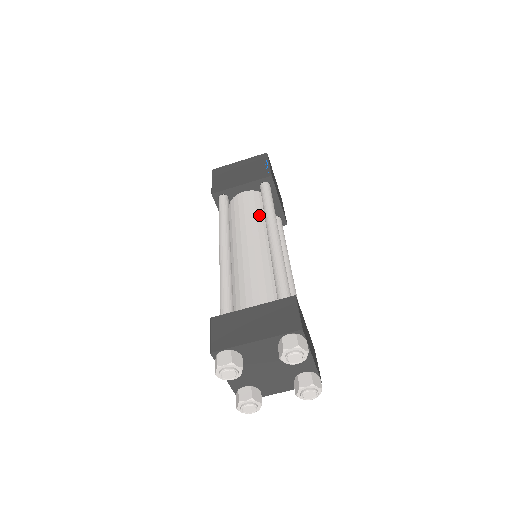
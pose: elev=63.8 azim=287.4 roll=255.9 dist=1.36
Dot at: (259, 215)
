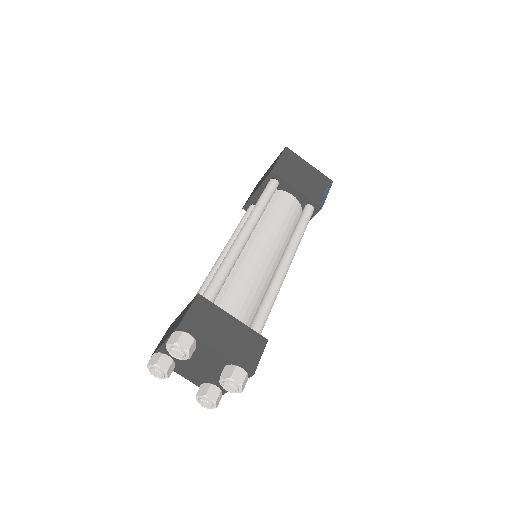
Dot at: (288, 230)
